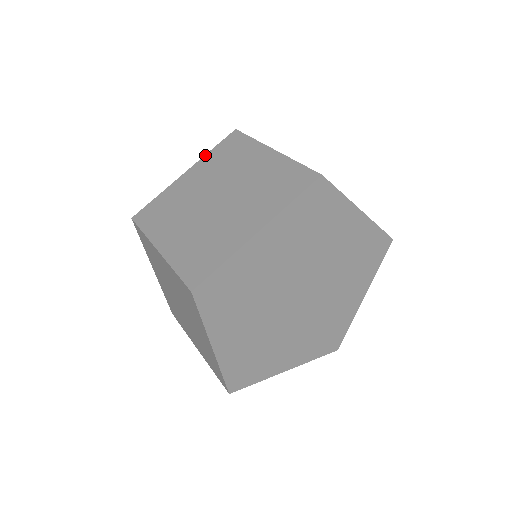
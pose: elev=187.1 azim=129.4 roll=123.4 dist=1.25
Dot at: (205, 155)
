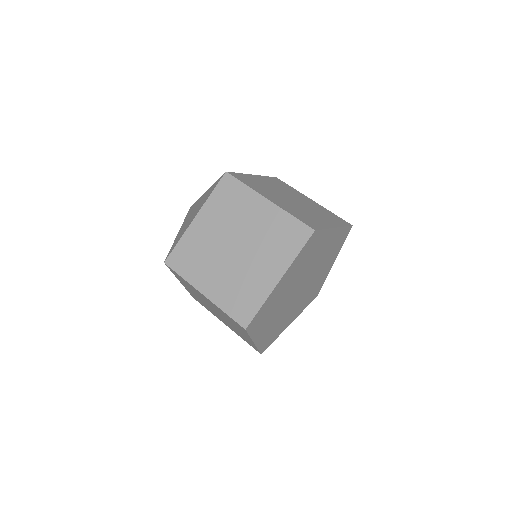
Dot at: (207, 199)
